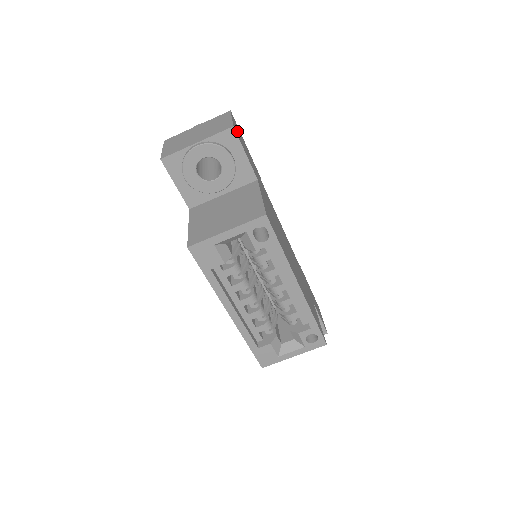
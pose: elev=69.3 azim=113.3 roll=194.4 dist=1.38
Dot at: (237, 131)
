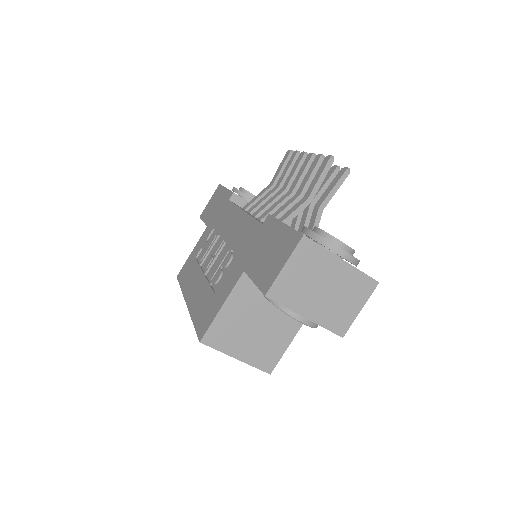
Dot at: occluded
